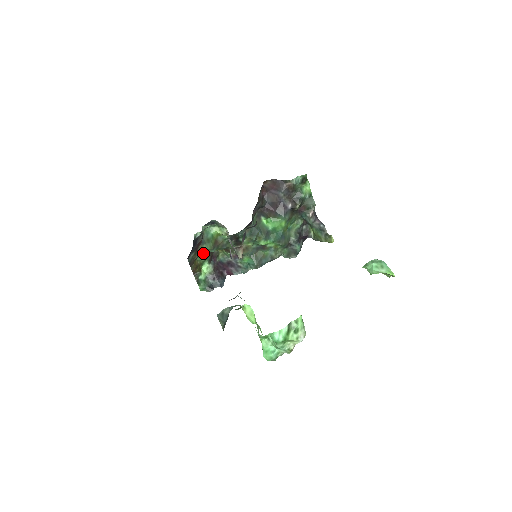
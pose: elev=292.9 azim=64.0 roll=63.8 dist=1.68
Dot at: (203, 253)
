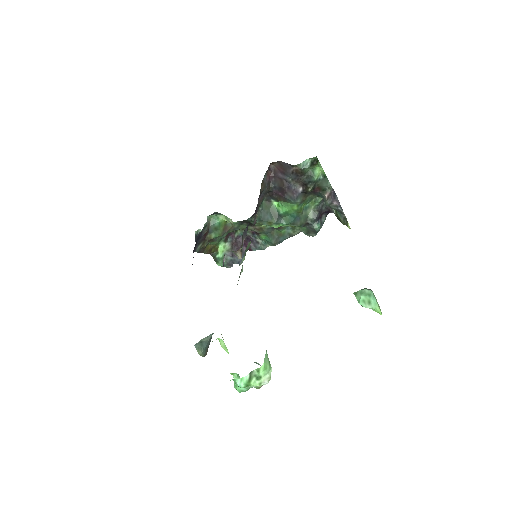
Dot at: (213, 240)
